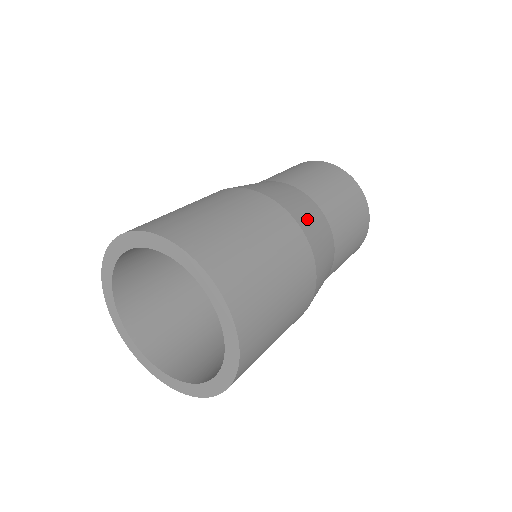
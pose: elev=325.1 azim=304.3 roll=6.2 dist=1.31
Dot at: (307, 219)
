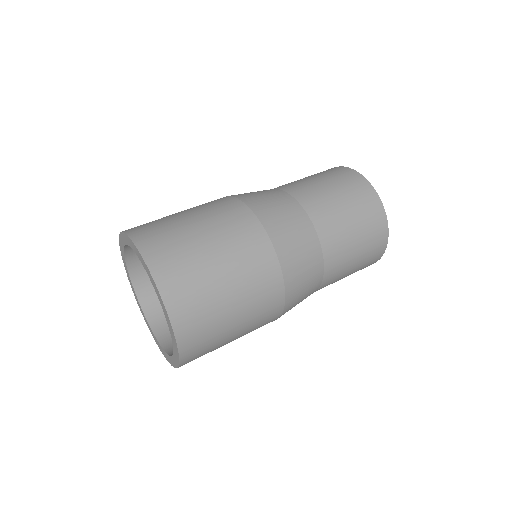
Dot at: (280, 223)
